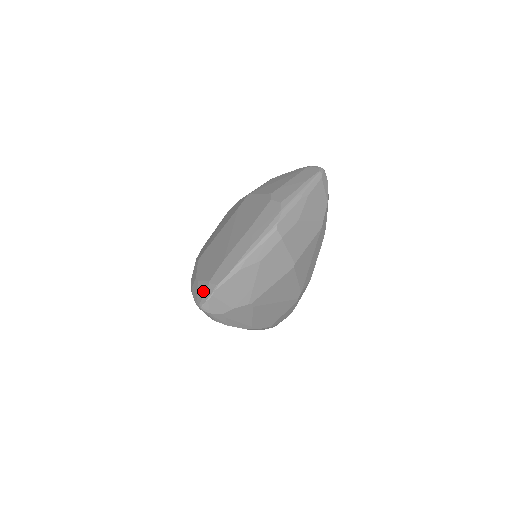
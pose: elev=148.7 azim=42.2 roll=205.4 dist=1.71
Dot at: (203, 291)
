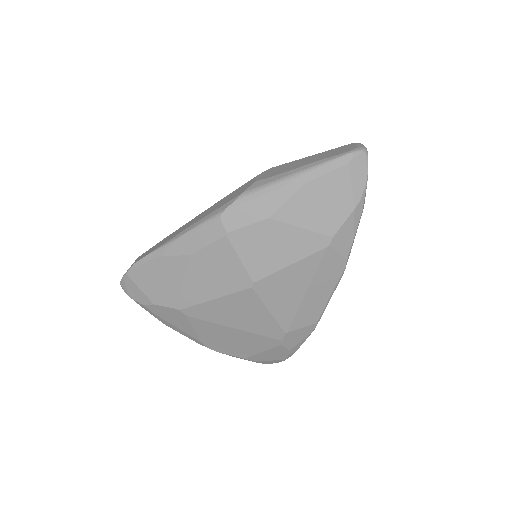
Dot at: occluded
